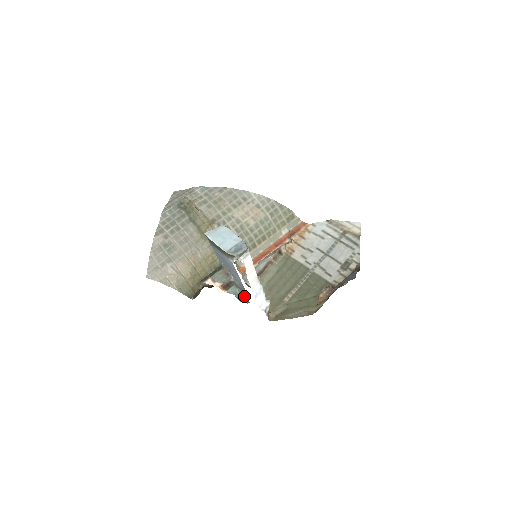
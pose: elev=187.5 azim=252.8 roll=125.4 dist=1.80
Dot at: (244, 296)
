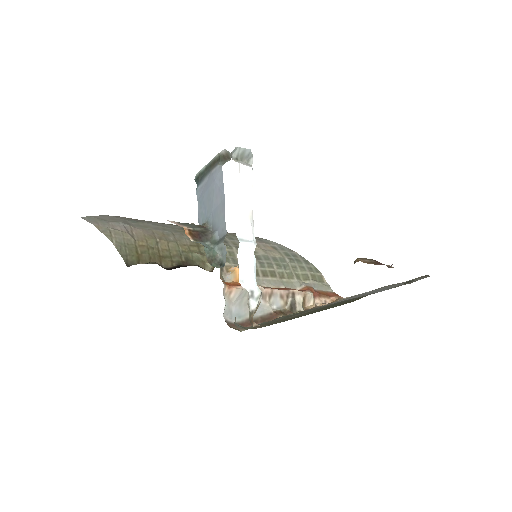
Dot at: (219, 258)
